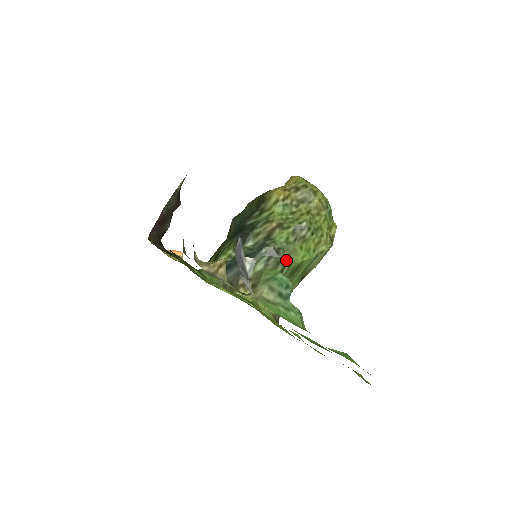
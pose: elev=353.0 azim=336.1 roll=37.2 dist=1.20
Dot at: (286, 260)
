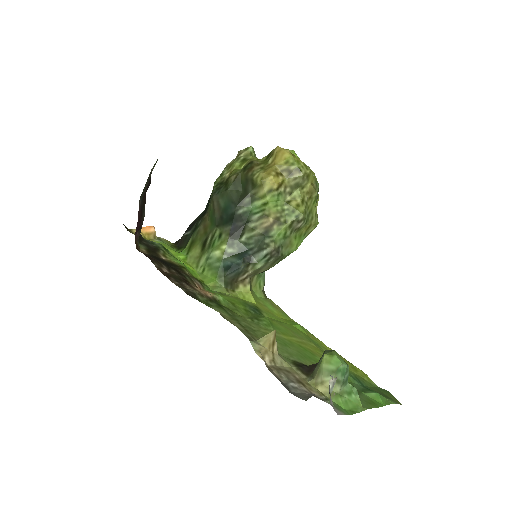
Dot at: (283, 254)
